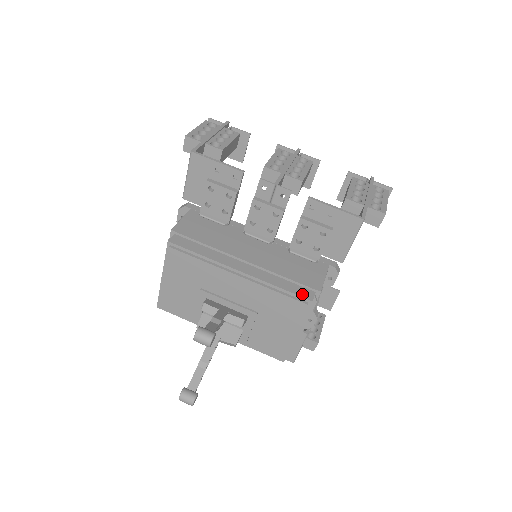
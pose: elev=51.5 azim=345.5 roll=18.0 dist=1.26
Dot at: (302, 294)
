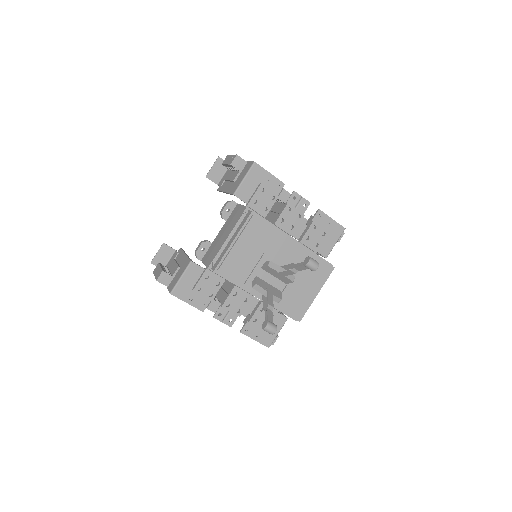
Dot at: (328, 263)
